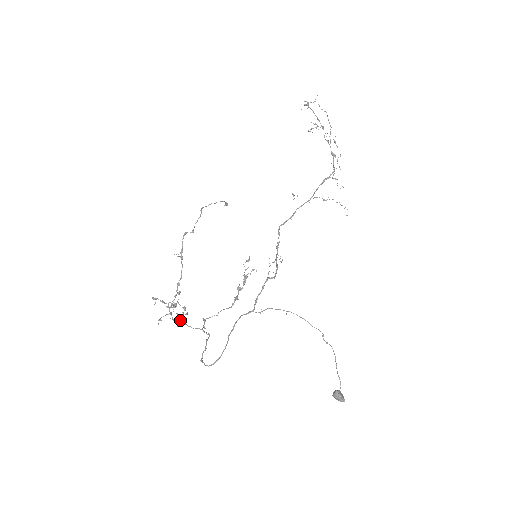
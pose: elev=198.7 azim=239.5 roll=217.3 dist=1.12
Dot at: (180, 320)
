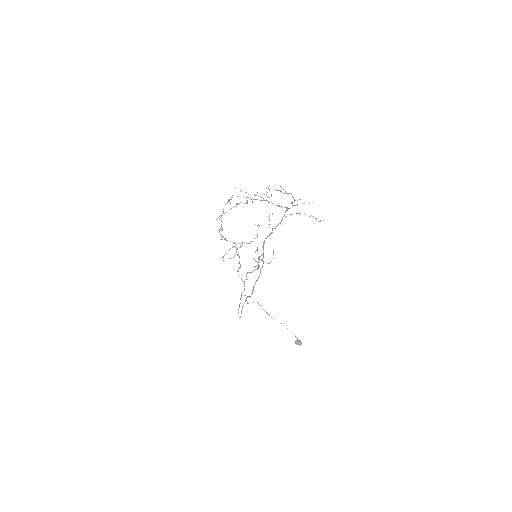
Dot at: occluded
